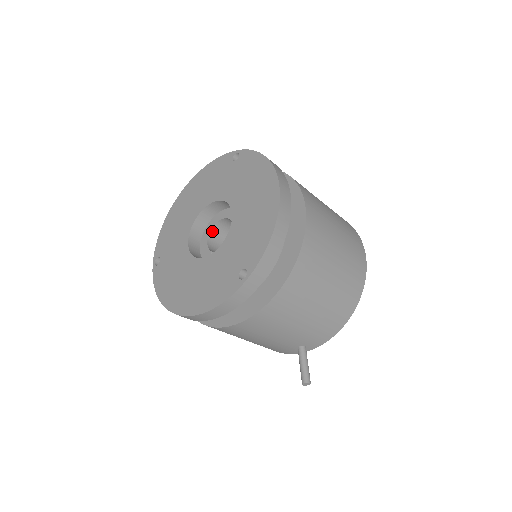
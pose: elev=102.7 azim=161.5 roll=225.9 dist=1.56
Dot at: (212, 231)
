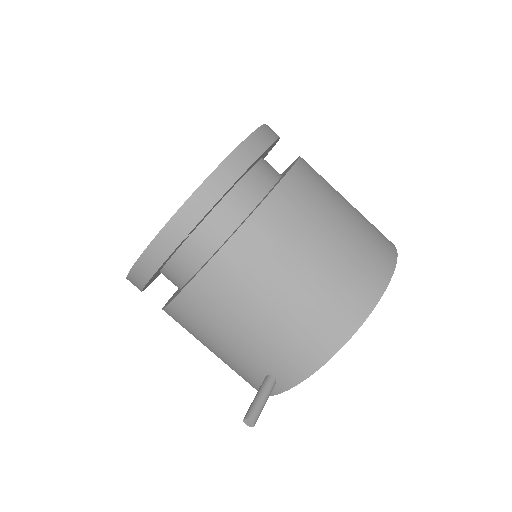
Dot at: occluded
